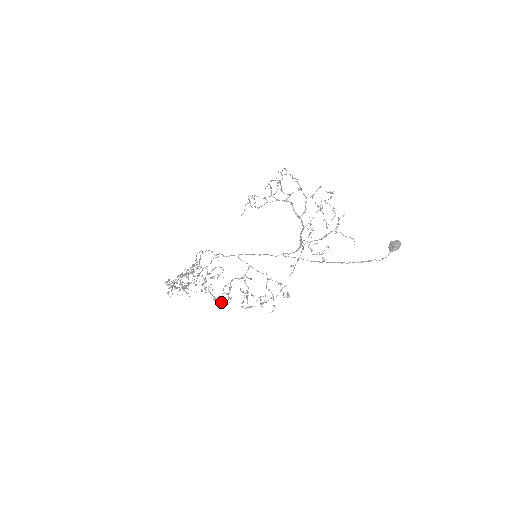
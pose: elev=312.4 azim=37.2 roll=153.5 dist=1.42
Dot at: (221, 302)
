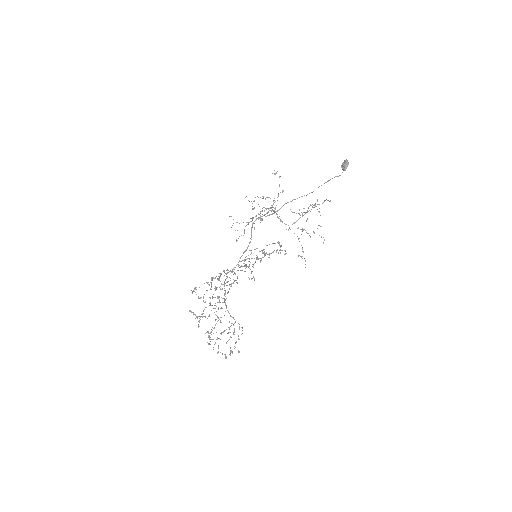
Dot at: occluded
